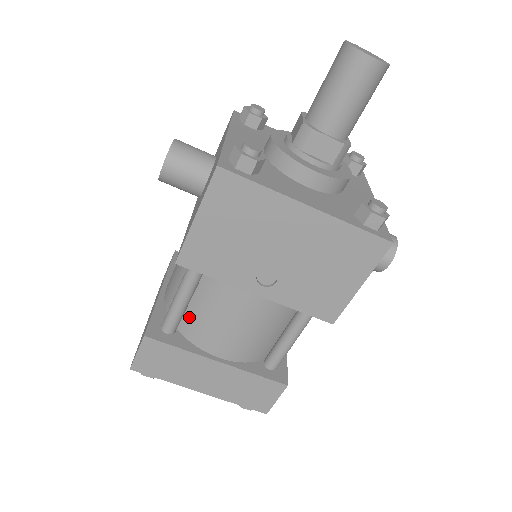
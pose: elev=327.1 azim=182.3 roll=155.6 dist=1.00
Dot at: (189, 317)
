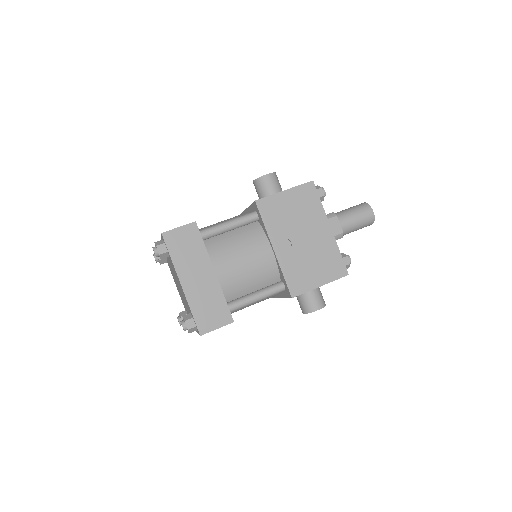
Dot at: (218, 239)
